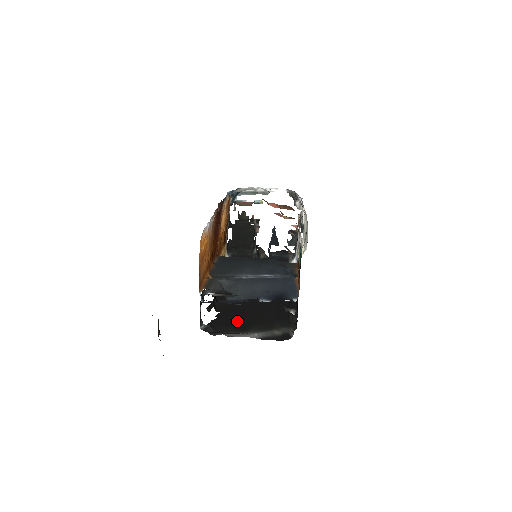
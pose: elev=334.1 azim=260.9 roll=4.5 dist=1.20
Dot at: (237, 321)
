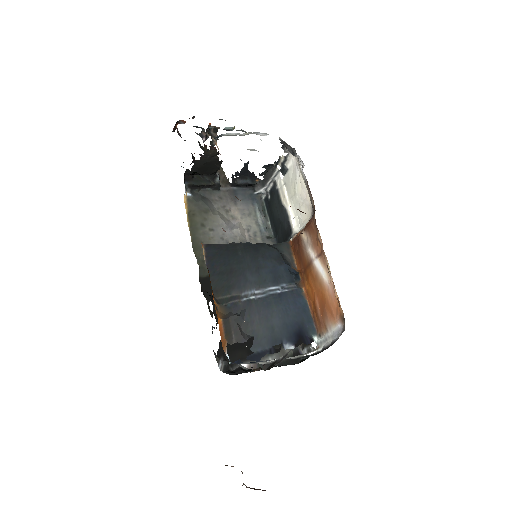
Dot at: occluded
